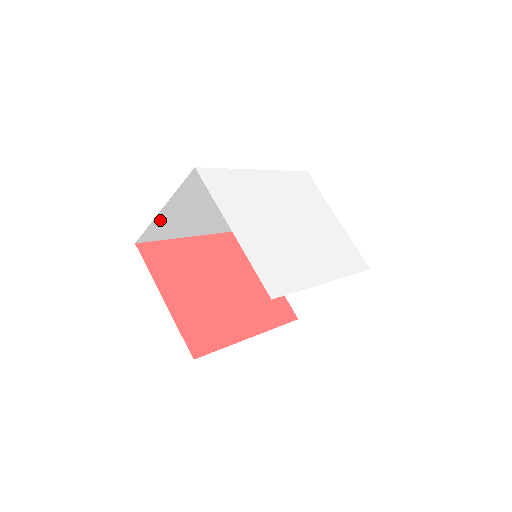
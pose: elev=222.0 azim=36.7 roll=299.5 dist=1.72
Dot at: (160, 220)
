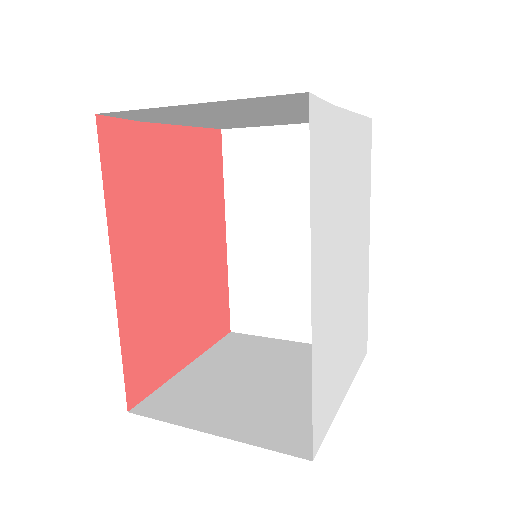
Dot at: occluded
